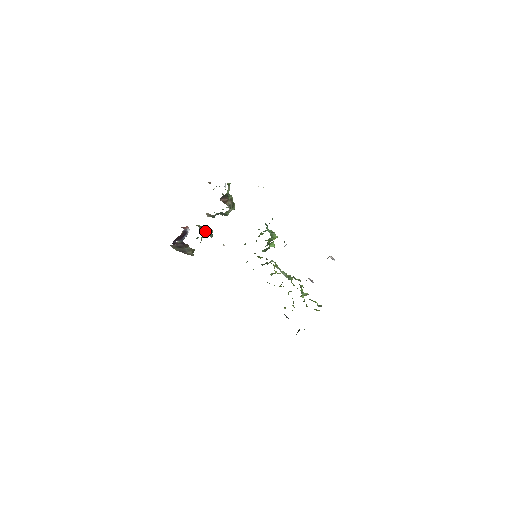
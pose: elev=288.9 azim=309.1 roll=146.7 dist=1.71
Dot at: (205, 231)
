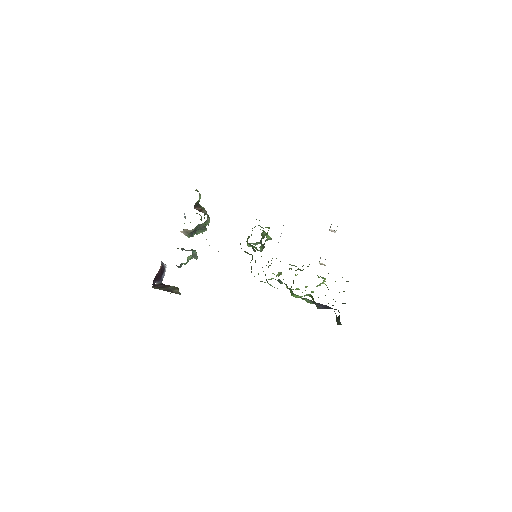
Dot at: (189, 250)
